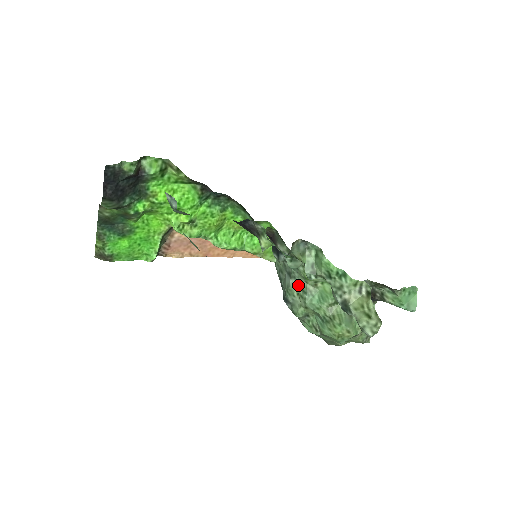
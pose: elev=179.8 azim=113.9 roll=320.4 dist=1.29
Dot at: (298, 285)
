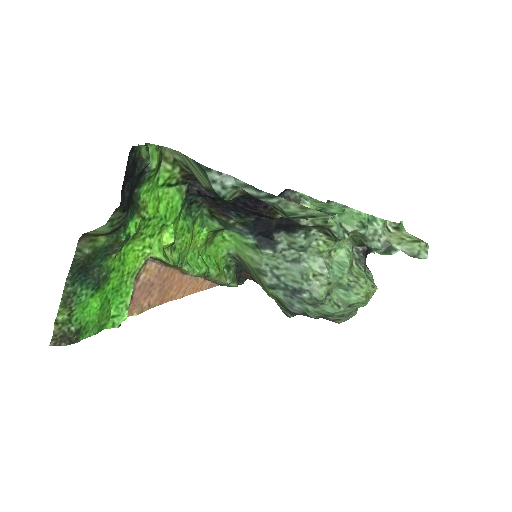
Dot at: (312, 265)
